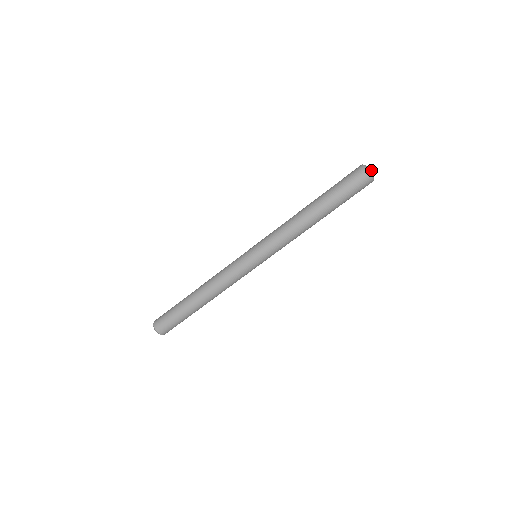
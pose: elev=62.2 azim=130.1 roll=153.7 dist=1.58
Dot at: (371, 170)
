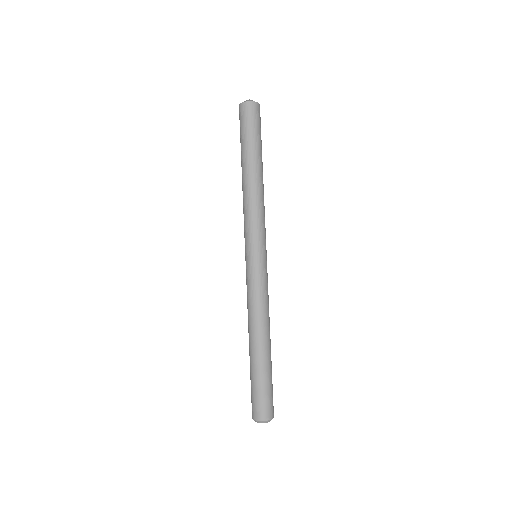
Dot at: (251, 100)
